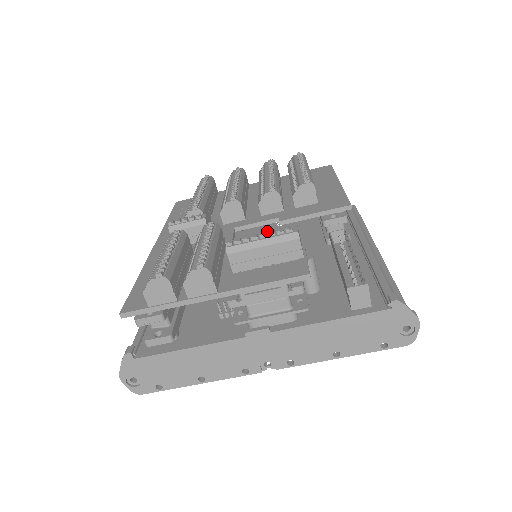
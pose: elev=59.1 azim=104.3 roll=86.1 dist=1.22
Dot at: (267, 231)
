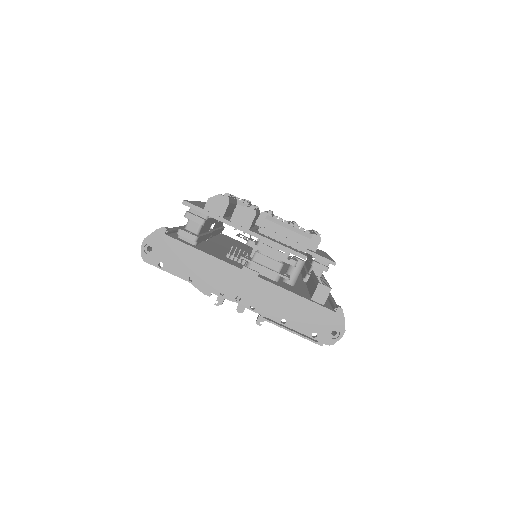
Dot at: occluded
